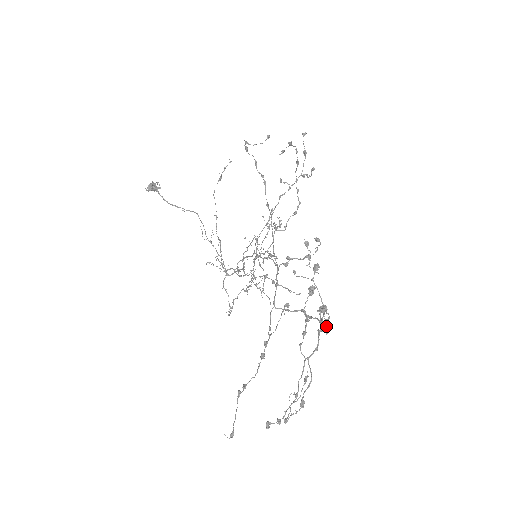
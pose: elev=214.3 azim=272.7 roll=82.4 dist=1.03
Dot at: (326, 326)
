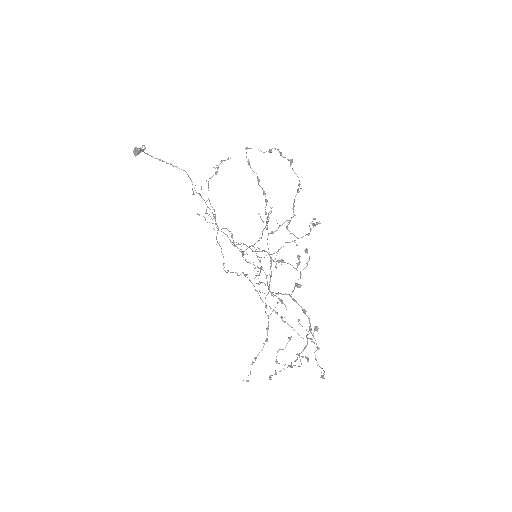
Dot at: (308, 318)
